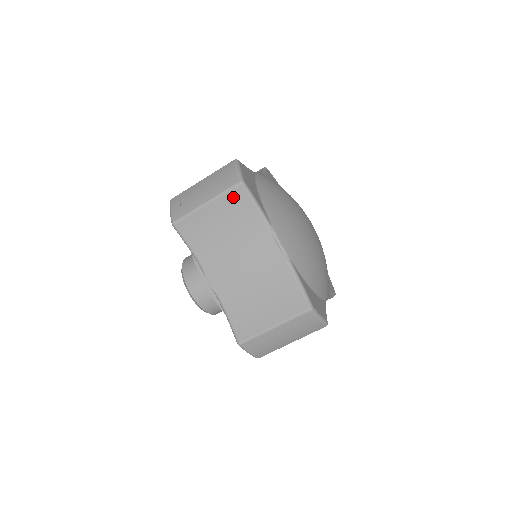
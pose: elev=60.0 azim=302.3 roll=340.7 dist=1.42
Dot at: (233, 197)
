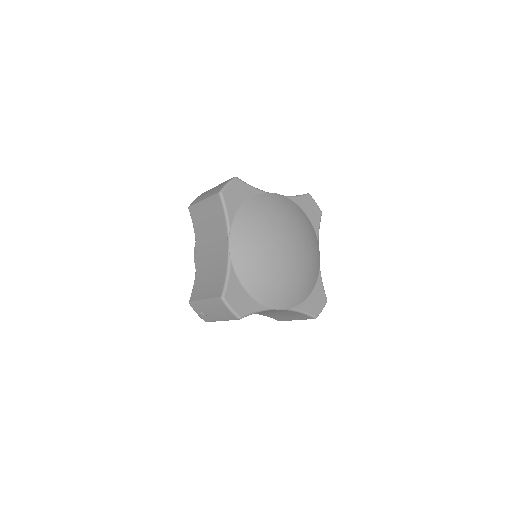
Dot at: occluded
